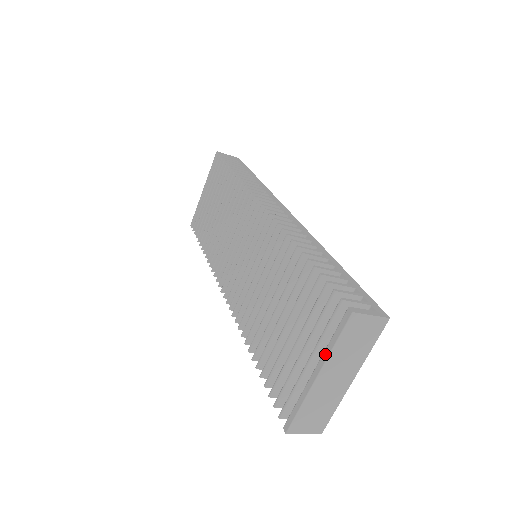
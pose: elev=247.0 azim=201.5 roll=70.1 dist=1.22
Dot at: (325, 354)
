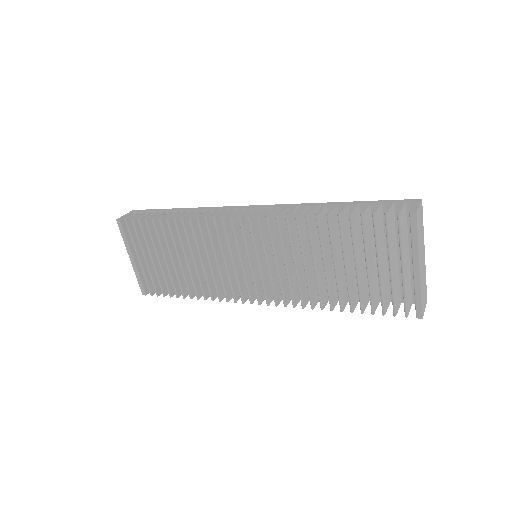
Dot at: (415, 251)
